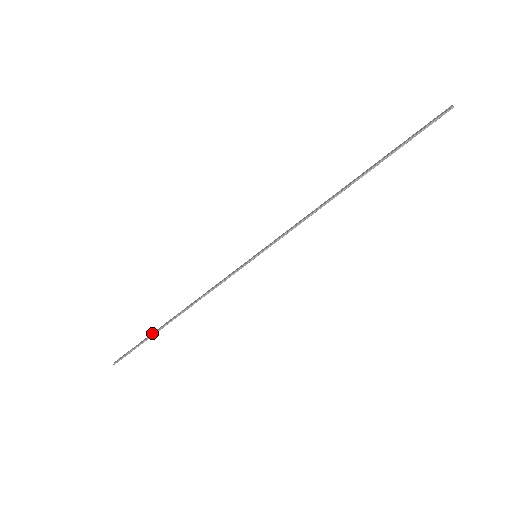
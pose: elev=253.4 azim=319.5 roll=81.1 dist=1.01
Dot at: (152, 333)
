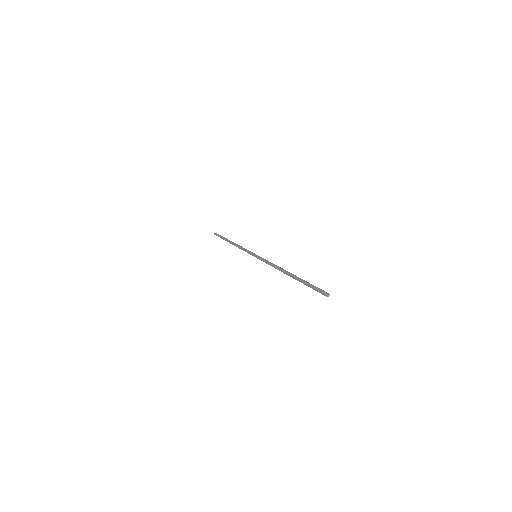
Dot at: (225, 238)
